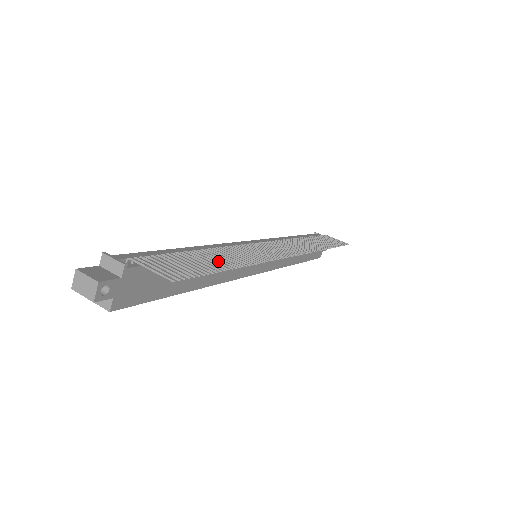
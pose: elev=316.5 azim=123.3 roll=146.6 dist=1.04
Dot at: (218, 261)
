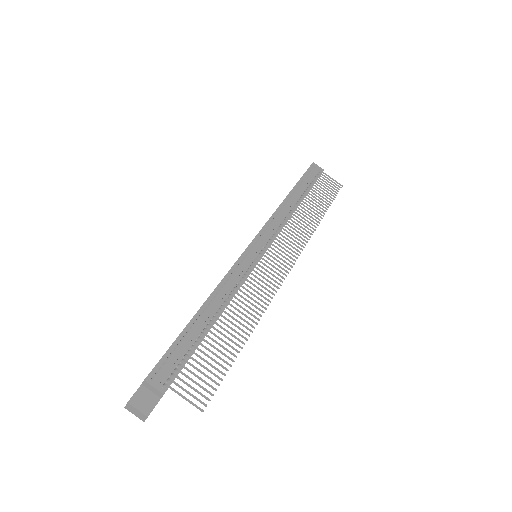
Dot at: (230, 340)
